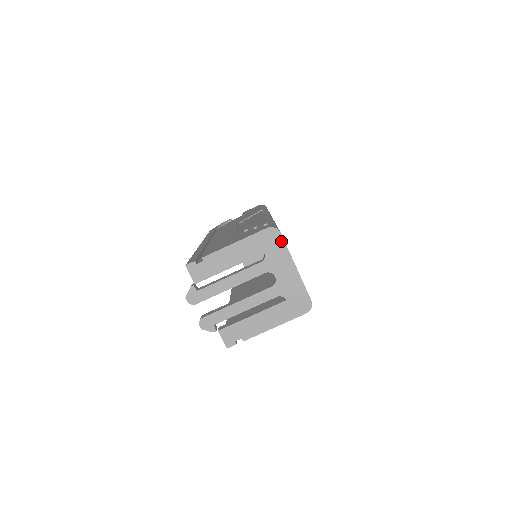
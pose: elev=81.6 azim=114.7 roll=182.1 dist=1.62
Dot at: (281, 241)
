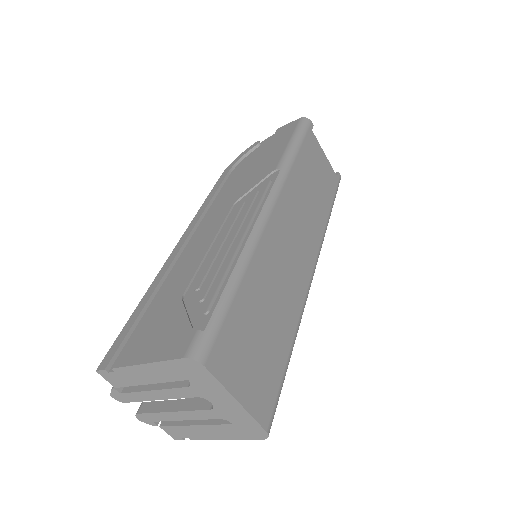
Dot at: (208, 374)
